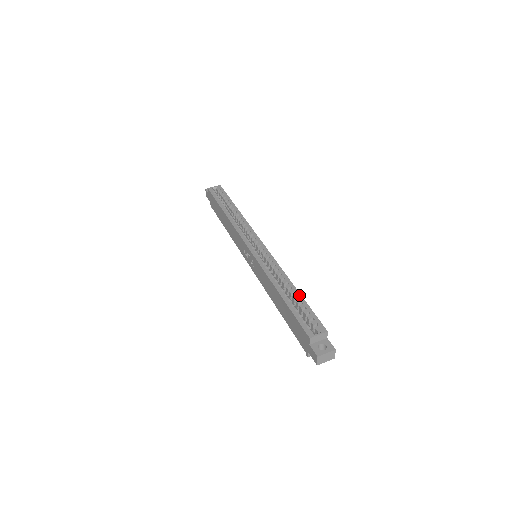
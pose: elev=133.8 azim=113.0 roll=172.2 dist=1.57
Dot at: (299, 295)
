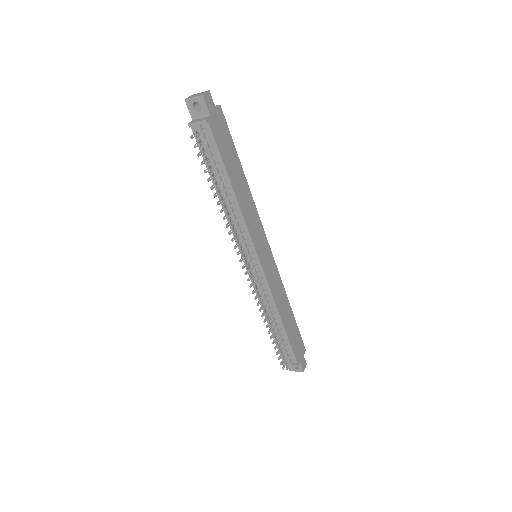
Dot at: (238, 161)
